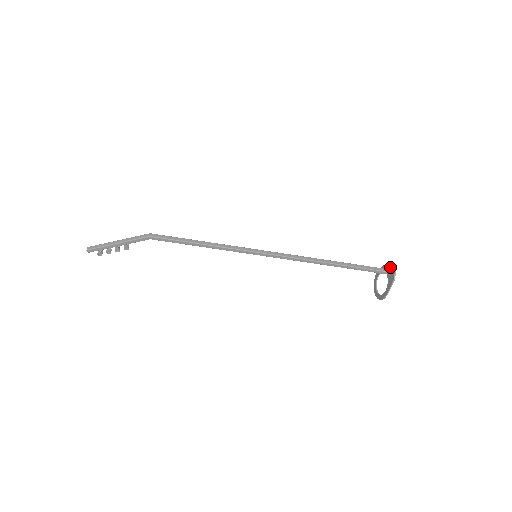
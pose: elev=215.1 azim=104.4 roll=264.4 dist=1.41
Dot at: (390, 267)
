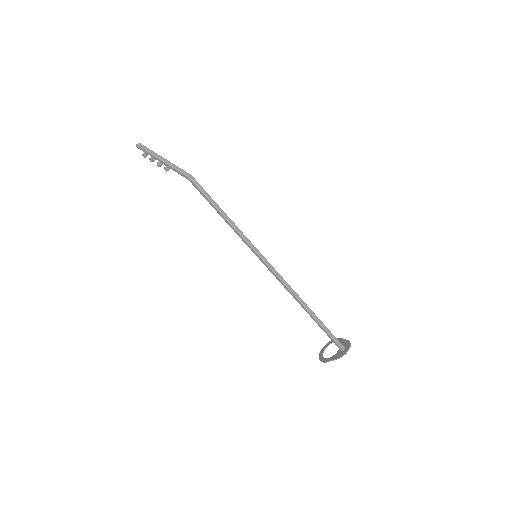
Dot at: (346, 346)
